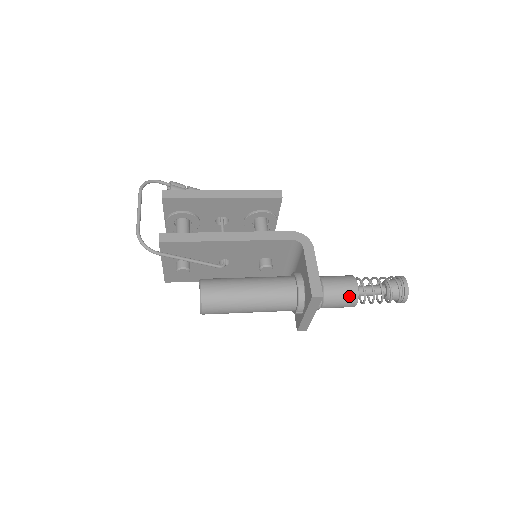
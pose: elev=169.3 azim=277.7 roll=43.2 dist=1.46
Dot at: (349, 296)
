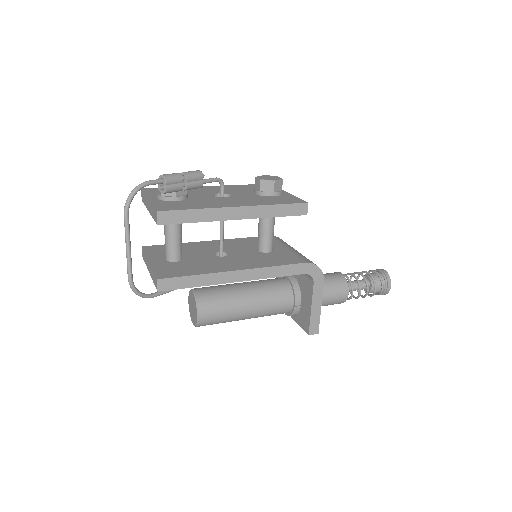
Dot at: (337, 303)
